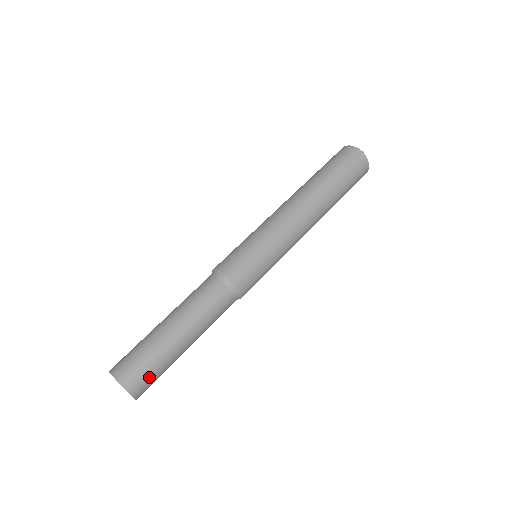
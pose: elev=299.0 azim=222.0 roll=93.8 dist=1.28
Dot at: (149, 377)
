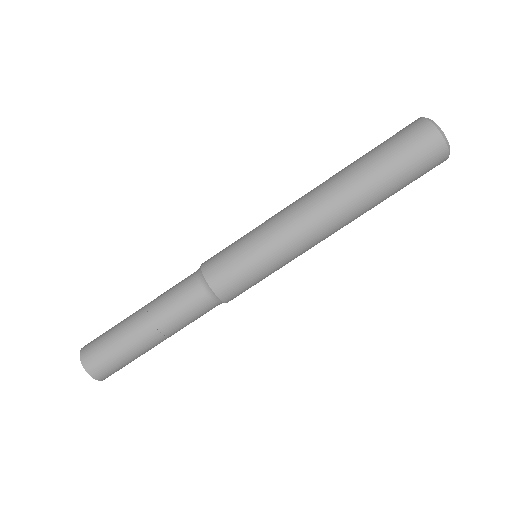
Dot at: (111, 365)
